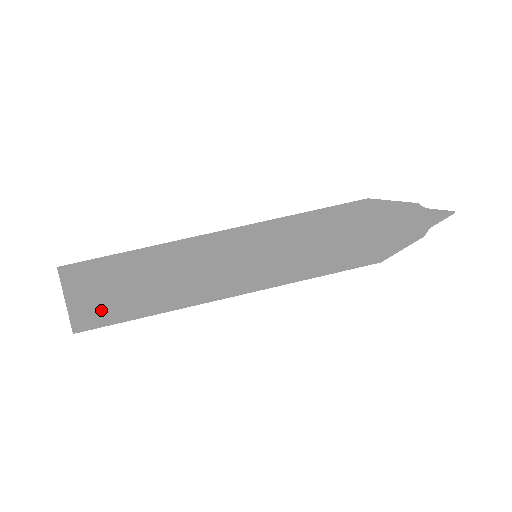
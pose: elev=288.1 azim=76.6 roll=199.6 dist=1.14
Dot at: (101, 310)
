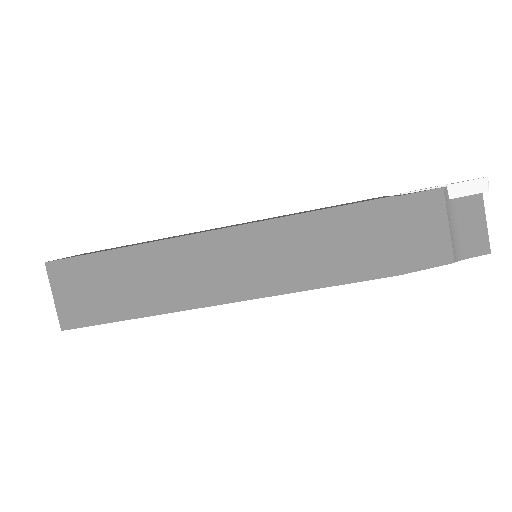
Dot at: occluded
